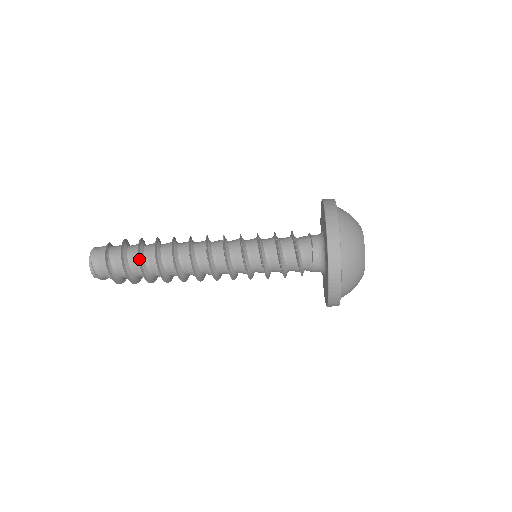
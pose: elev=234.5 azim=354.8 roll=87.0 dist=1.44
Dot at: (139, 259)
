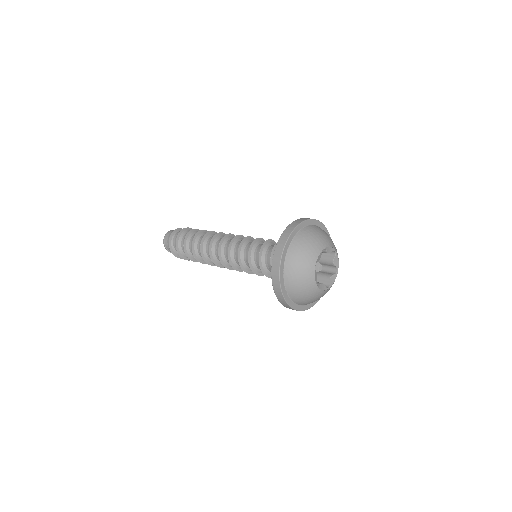
Dot at: (185, 240)
